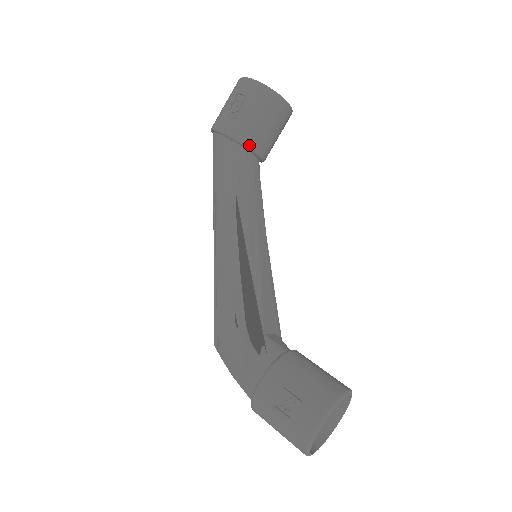
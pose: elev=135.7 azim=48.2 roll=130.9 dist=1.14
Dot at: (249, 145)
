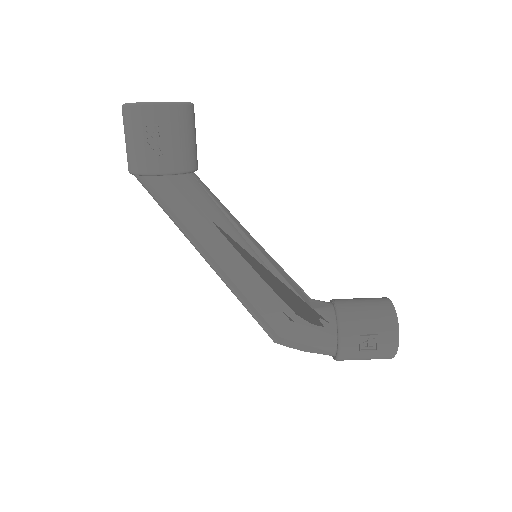
Dot at: (189, 169)
